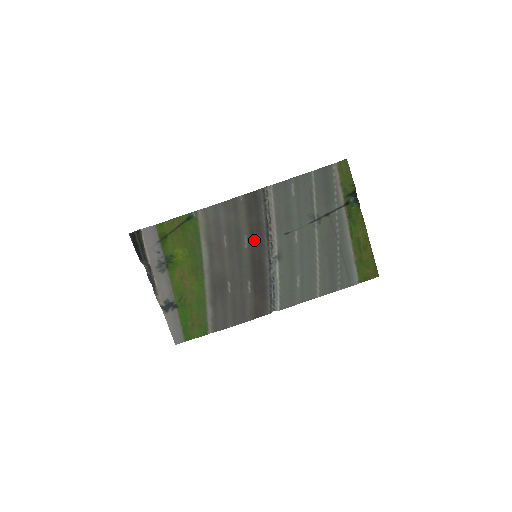
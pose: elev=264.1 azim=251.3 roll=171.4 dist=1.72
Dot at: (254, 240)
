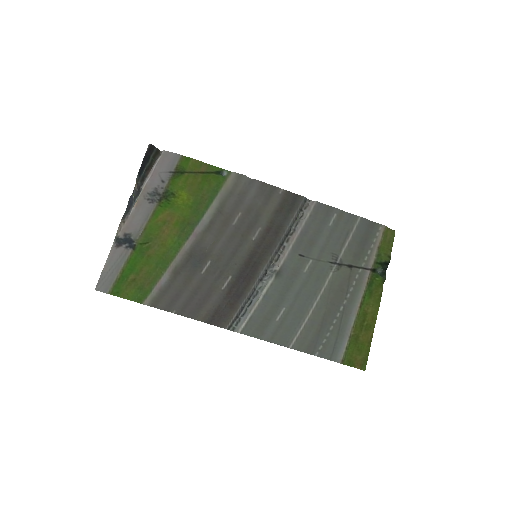
Dot at: (266, 238)
